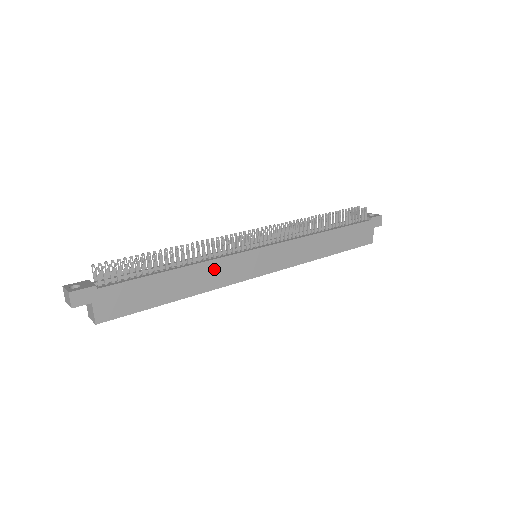
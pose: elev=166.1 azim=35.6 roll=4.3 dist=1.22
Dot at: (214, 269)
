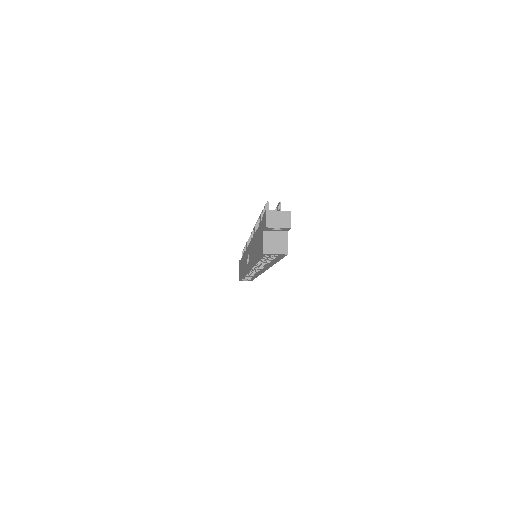
Dot at: occluded
